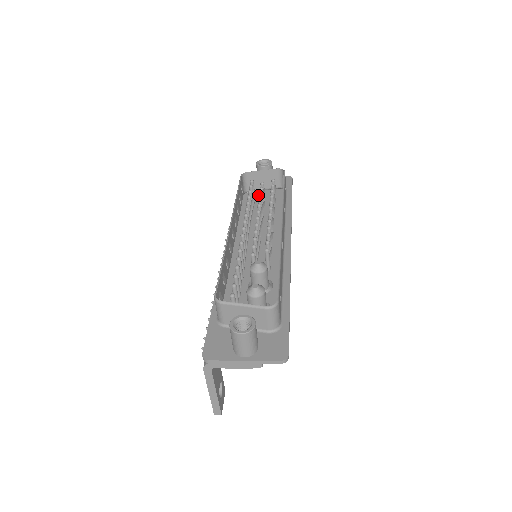
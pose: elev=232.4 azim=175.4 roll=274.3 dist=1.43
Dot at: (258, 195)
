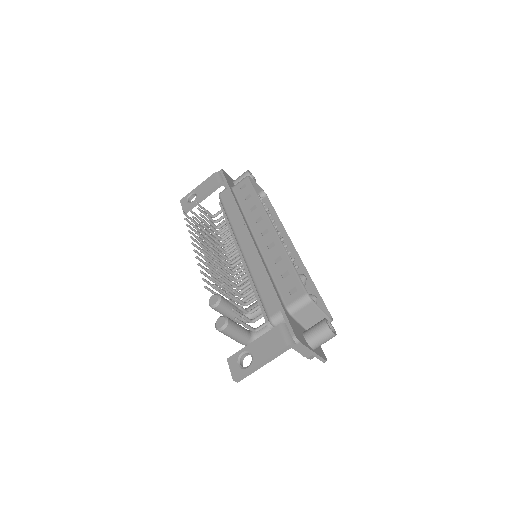
Dot at: occluded
